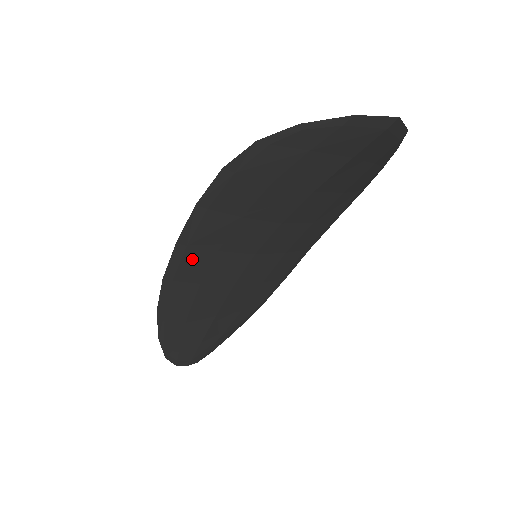
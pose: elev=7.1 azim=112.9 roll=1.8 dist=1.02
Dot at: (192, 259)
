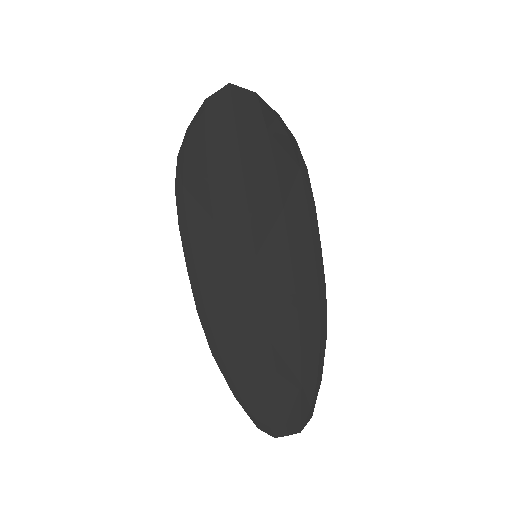
Dot at: (207, 280)
